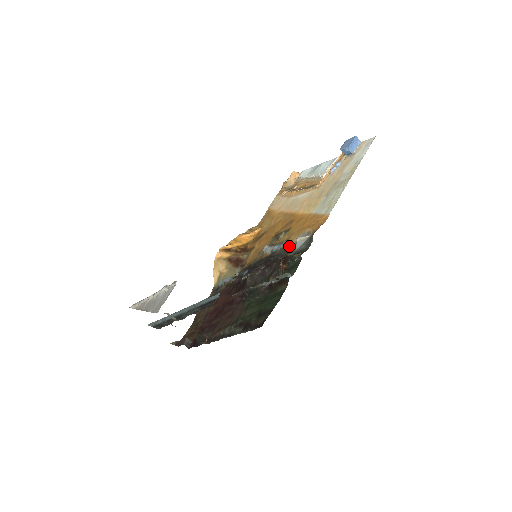
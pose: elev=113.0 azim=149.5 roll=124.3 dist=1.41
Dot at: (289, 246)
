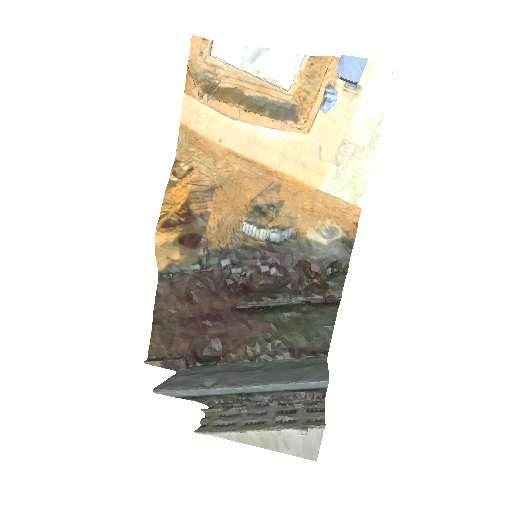
Dot at: (303, 241)
